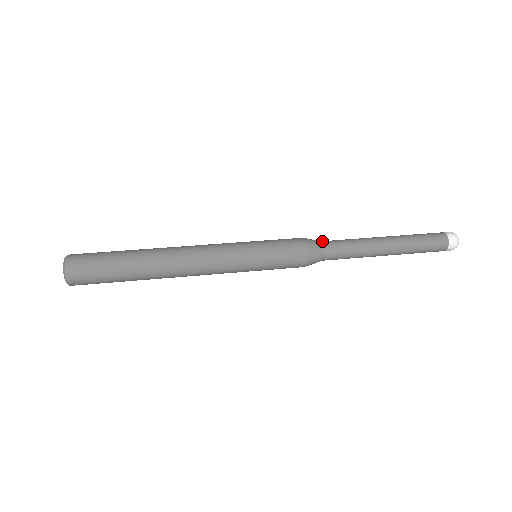
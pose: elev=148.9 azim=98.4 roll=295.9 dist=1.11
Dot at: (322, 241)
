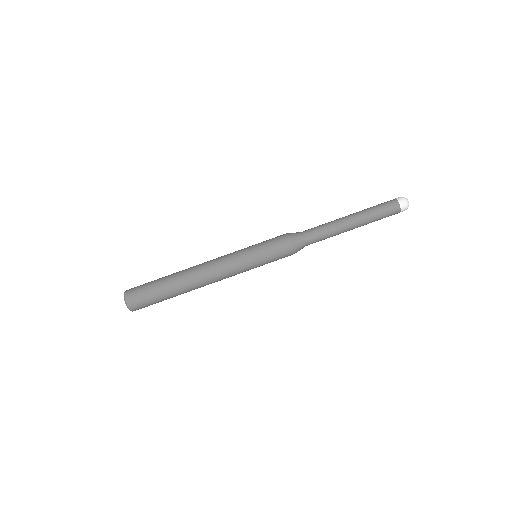
Dot at: (306, 243)
